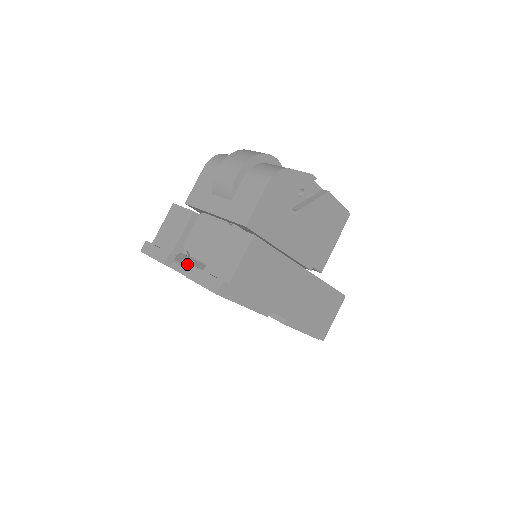
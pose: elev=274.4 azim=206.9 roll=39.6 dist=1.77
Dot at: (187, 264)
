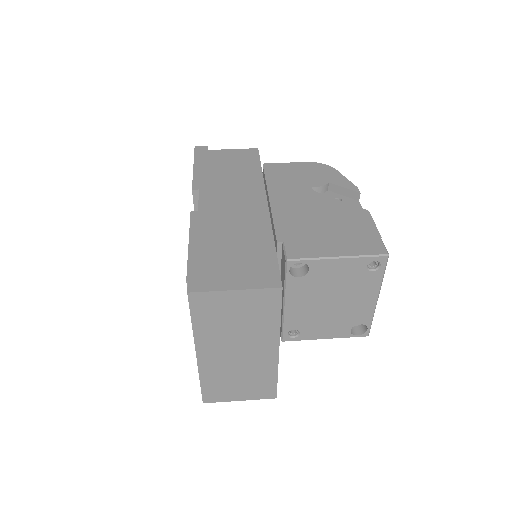
Dot at: occluded
